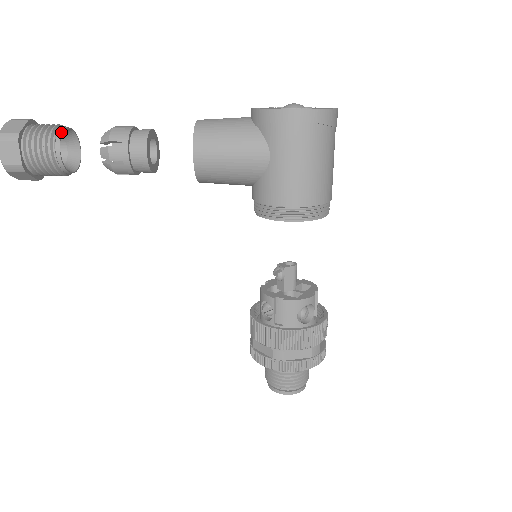
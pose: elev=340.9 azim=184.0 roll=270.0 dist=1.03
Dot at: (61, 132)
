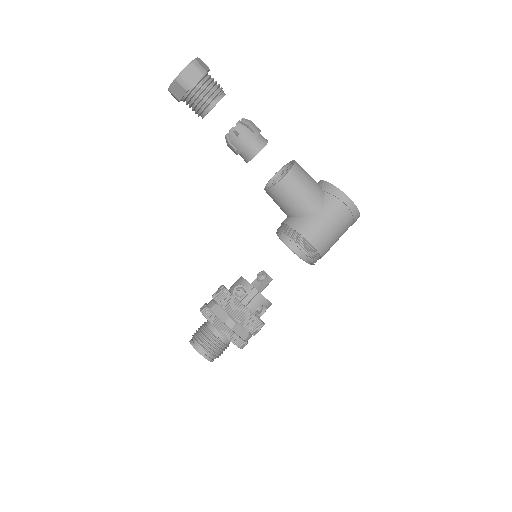
Dot at: (225, 94)
